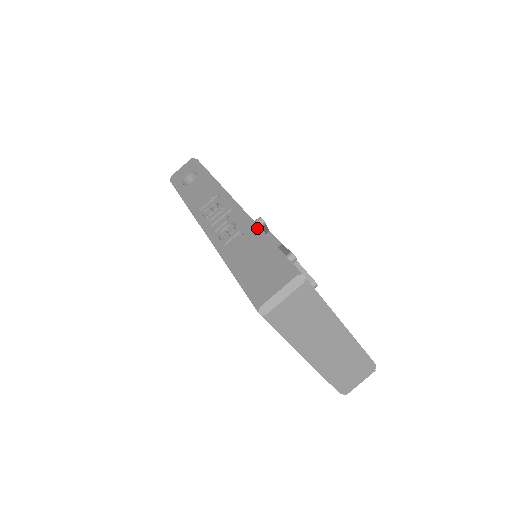
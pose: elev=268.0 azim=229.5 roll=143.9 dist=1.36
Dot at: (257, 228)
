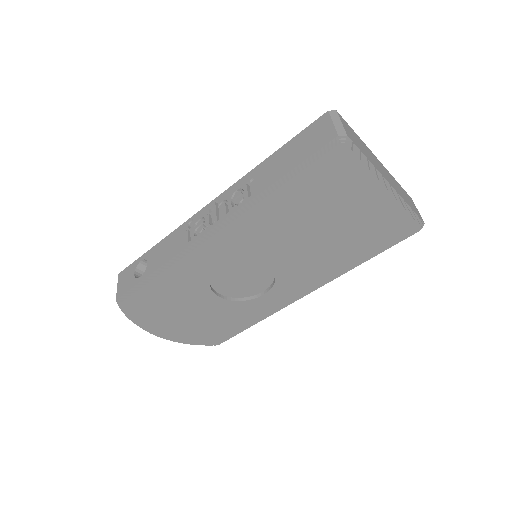
Dot at: (256, 167)
